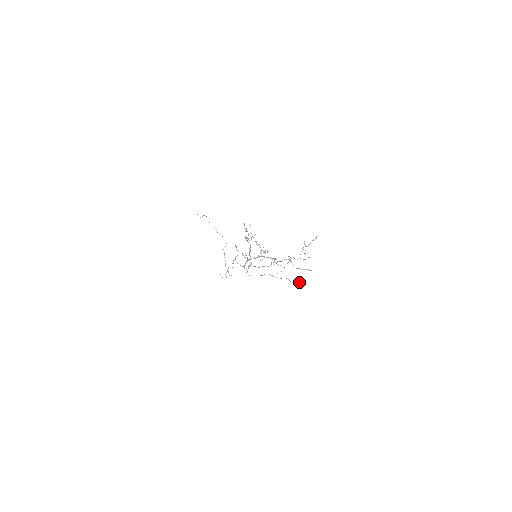
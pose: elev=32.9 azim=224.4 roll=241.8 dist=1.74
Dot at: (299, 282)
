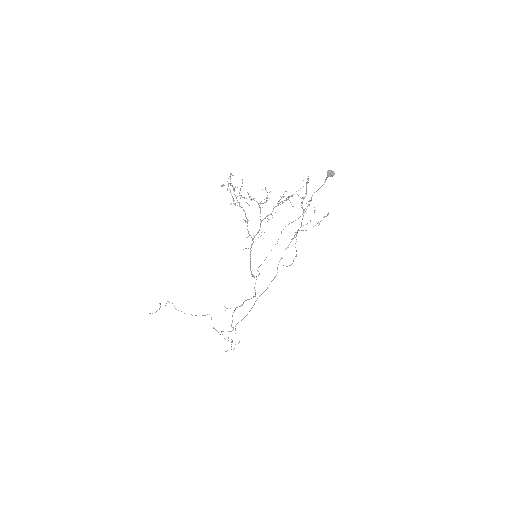
Dot at: (330, 170)
